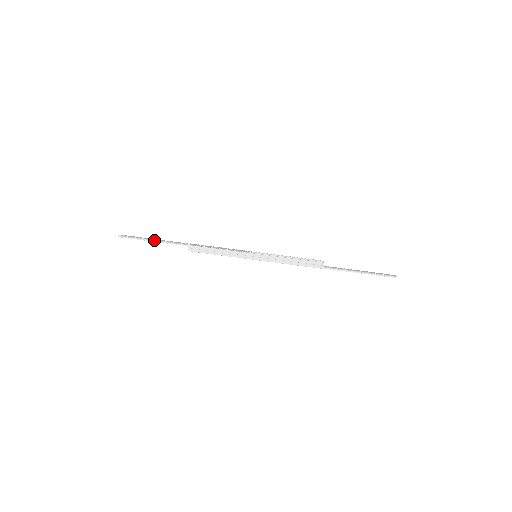
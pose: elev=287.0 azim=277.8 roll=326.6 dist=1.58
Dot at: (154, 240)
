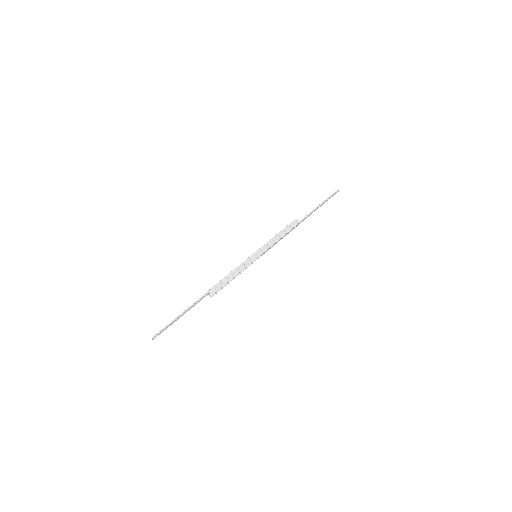
Dot at: (181, 314)
